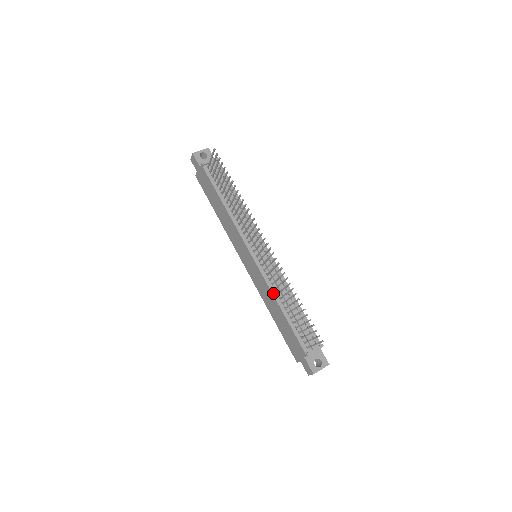
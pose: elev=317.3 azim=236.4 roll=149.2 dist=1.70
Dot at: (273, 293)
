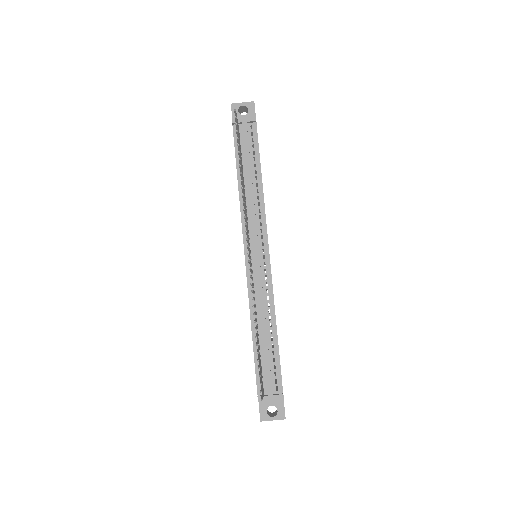
Dot at: (251, 310)
